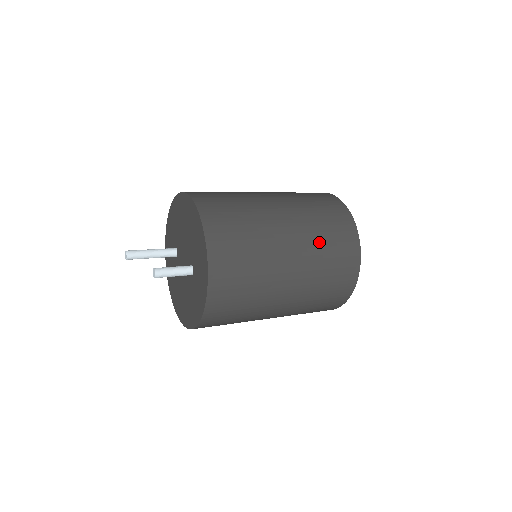
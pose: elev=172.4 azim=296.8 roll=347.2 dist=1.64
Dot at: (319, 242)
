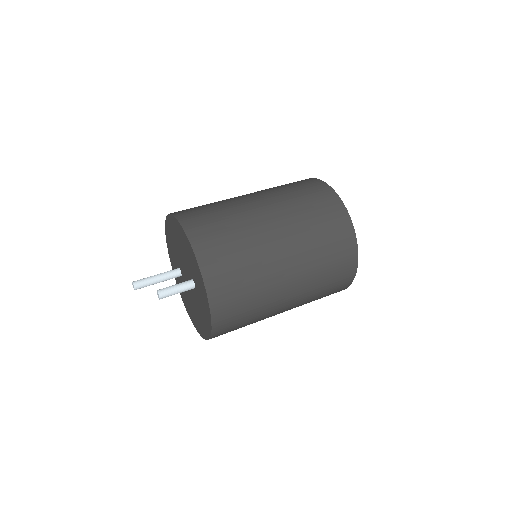
Dot at: (307, 226)
